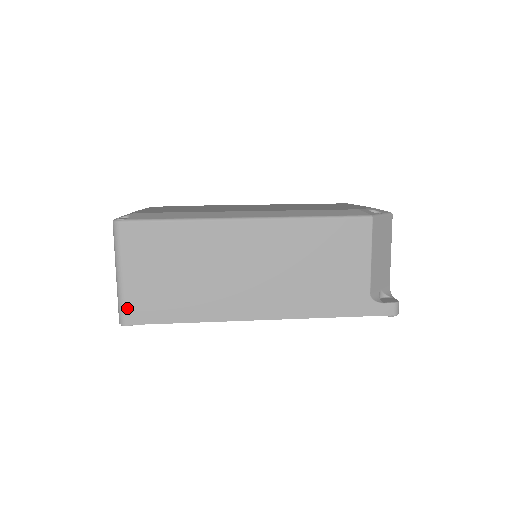
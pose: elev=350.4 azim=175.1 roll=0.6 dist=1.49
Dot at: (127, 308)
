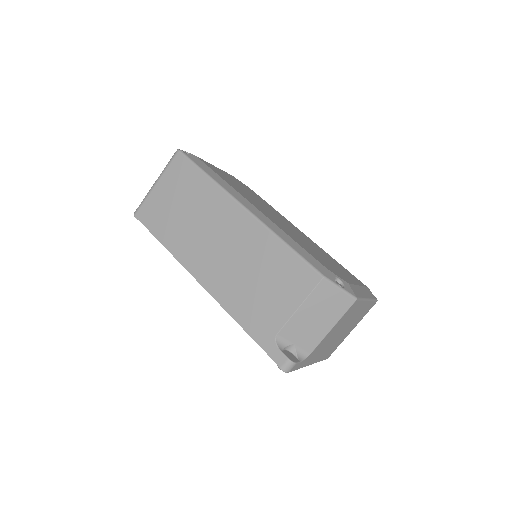
Dot at: (143, 206)
